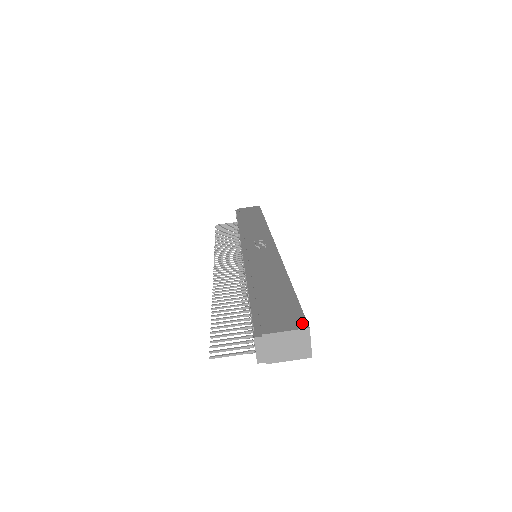
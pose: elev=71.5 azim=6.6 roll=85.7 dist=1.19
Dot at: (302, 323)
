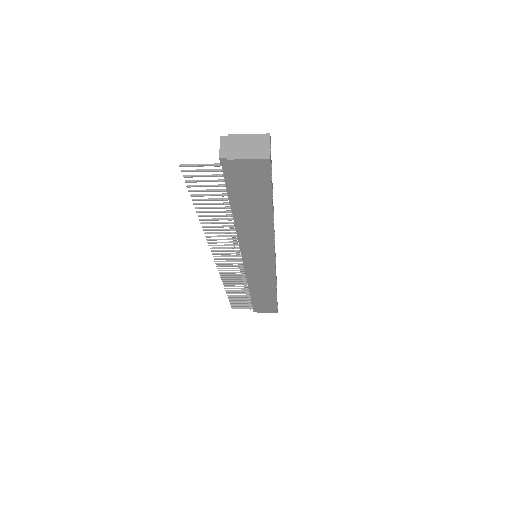
Dot at: occluded
